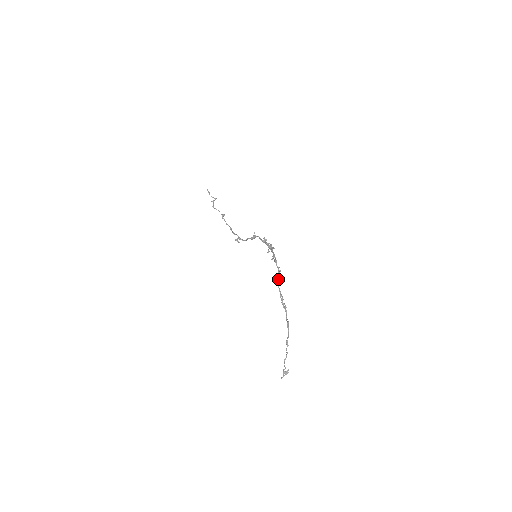
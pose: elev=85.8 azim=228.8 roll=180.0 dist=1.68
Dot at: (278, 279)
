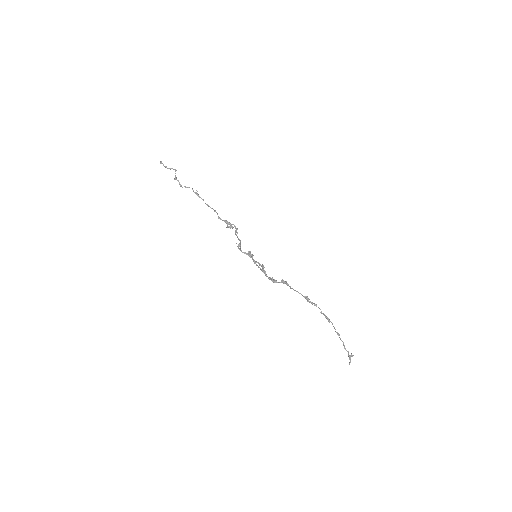
Dot at: (290, 288)
